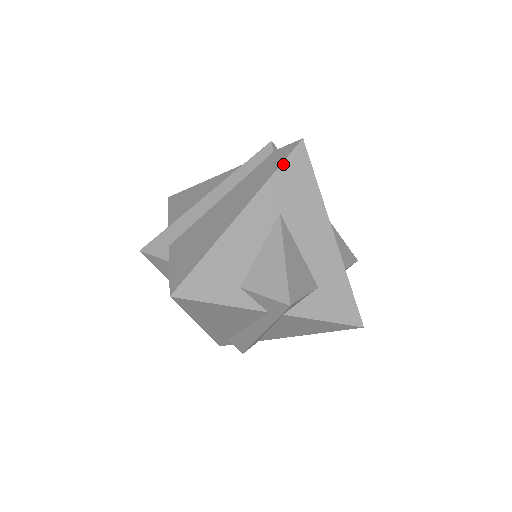
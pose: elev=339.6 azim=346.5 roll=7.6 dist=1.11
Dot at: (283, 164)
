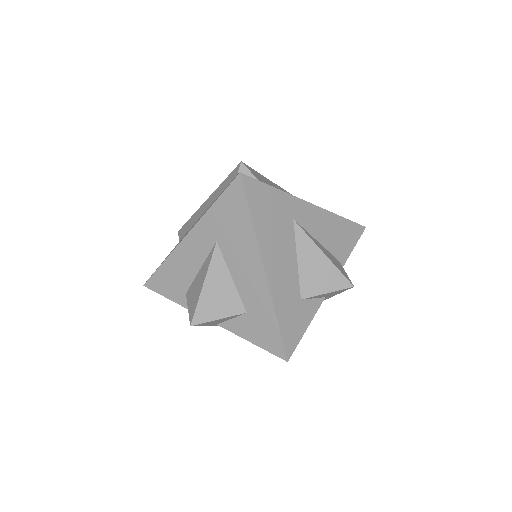
Dot at: (221, 197)
